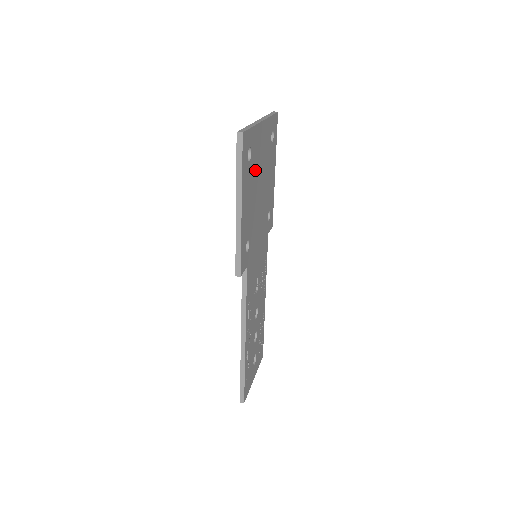
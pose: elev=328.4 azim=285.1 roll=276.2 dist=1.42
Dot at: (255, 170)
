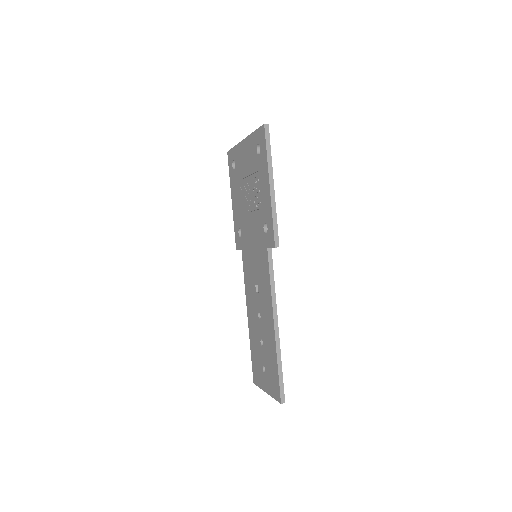
Dot at: occluded
